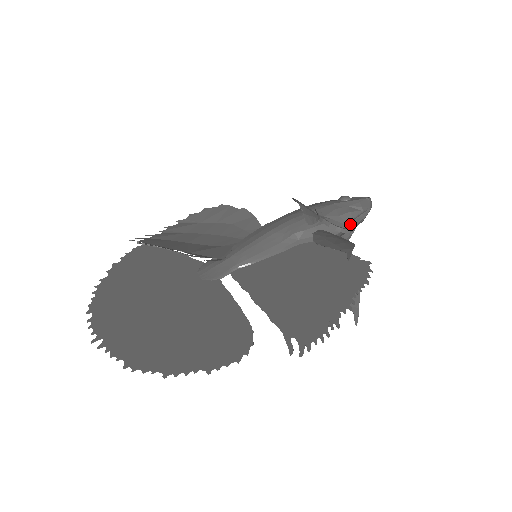
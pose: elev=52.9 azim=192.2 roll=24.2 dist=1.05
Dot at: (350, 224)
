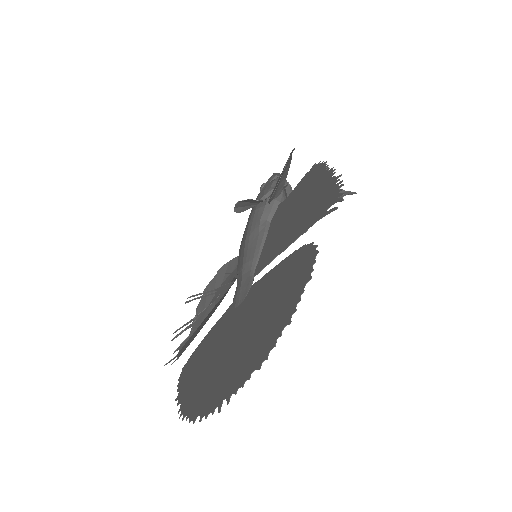
Dot at: occluded
